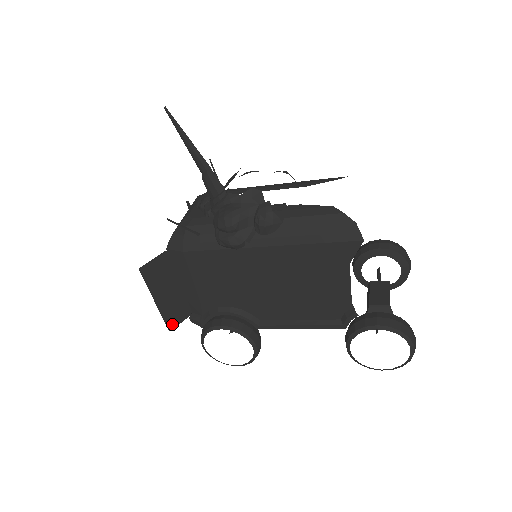
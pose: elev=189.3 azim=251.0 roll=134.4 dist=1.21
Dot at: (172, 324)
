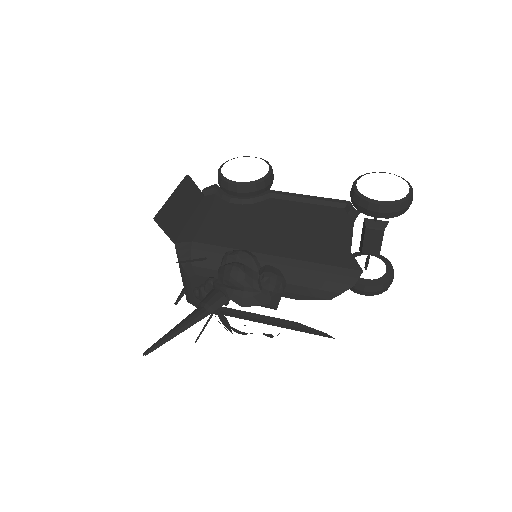
Dot at: occluded
